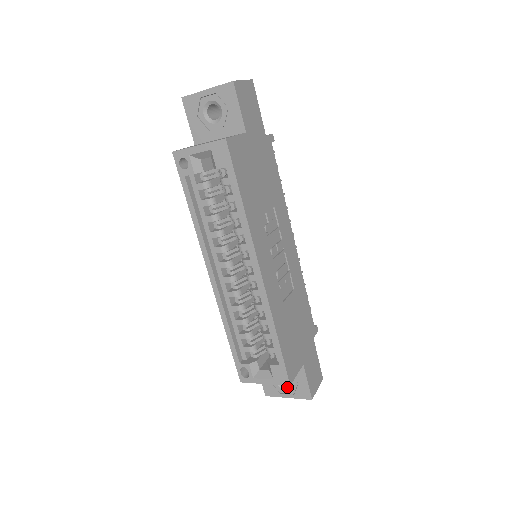
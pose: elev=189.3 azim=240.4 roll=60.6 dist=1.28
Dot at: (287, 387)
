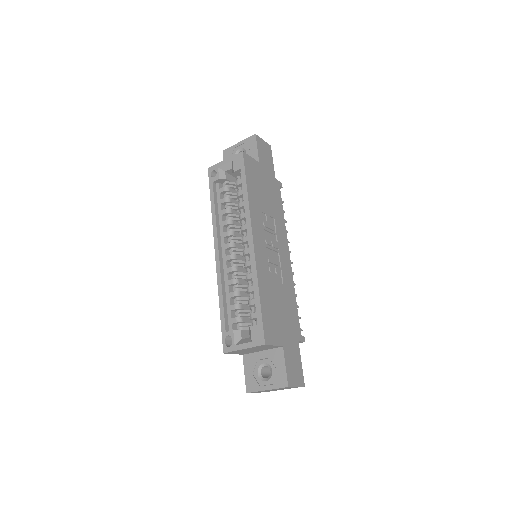
Dot at: (267, 378)
